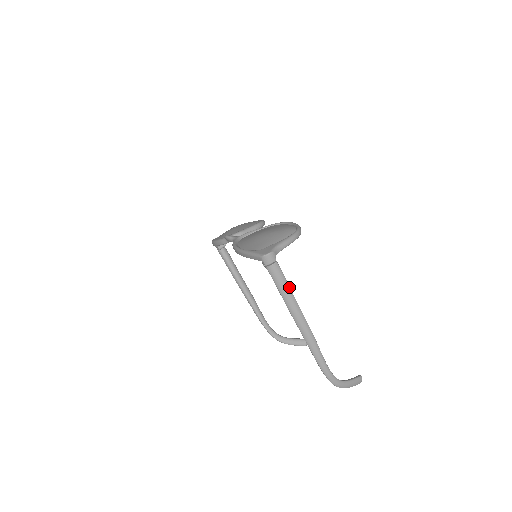
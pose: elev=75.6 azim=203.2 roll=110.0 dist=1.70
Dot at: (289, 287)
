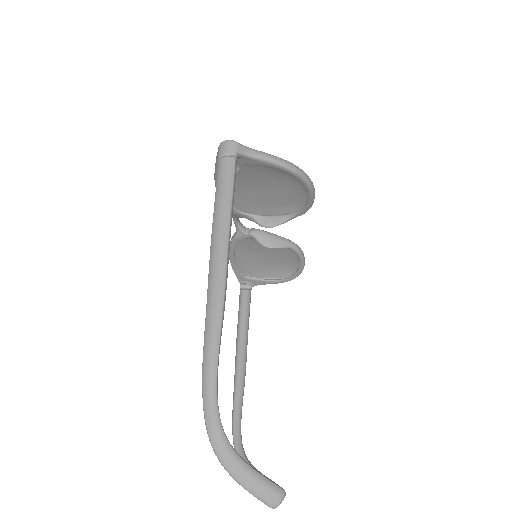
Dot at: (231, 199)
